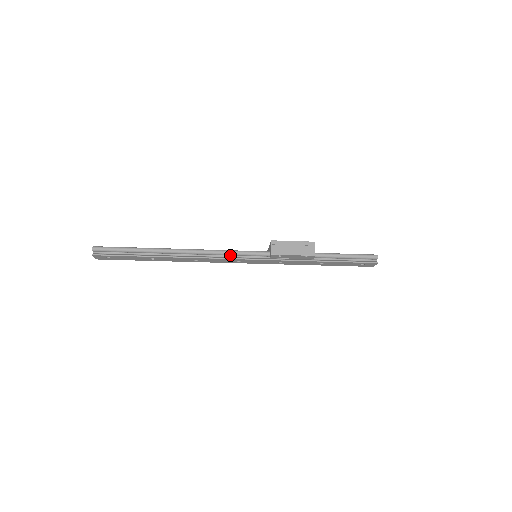
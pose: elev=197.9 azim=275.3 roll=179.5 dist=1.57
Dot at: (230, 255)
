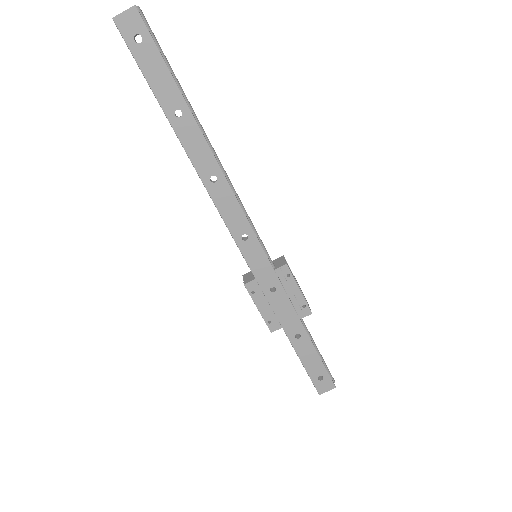
Dot at: (244, 220)
